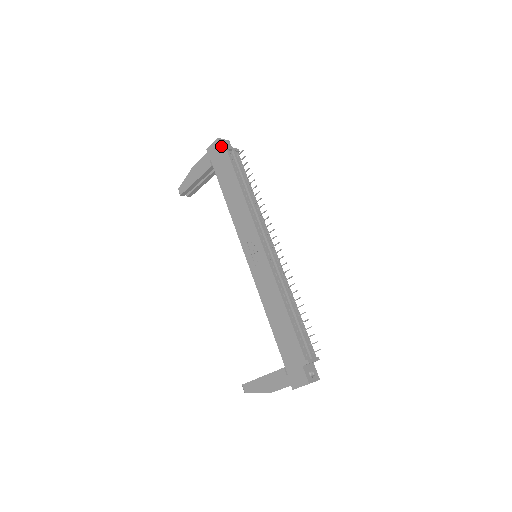
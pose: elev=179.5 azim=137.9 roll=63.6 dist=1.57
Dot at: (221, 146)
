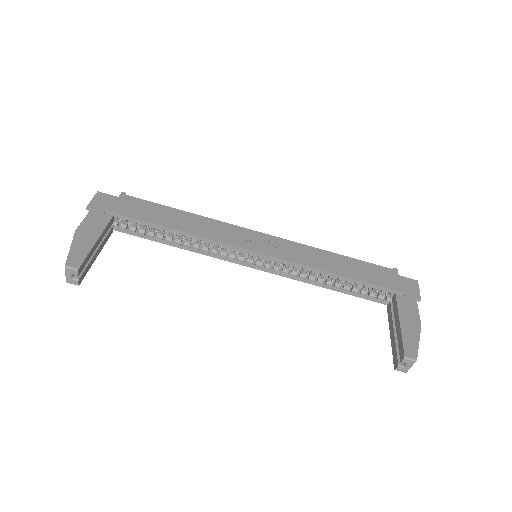
Dot at: (111, 195)
